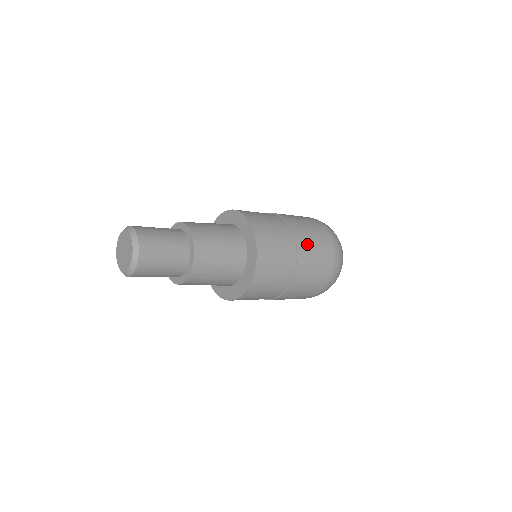
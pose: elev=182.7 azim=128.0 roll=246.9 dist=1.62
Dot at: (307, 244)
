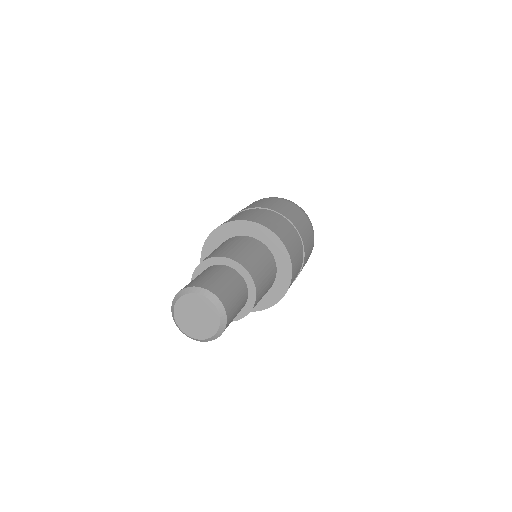
Dot at: (285, 211)
